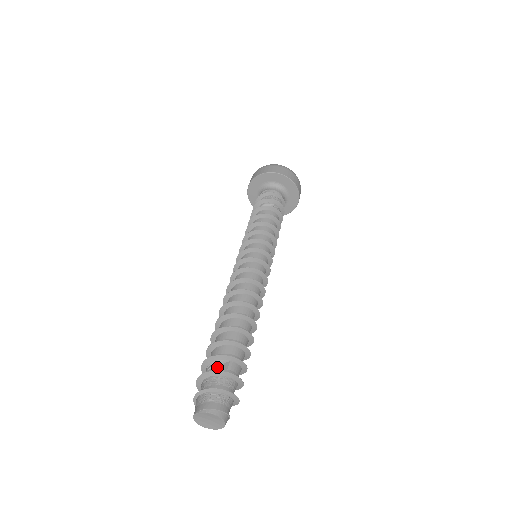
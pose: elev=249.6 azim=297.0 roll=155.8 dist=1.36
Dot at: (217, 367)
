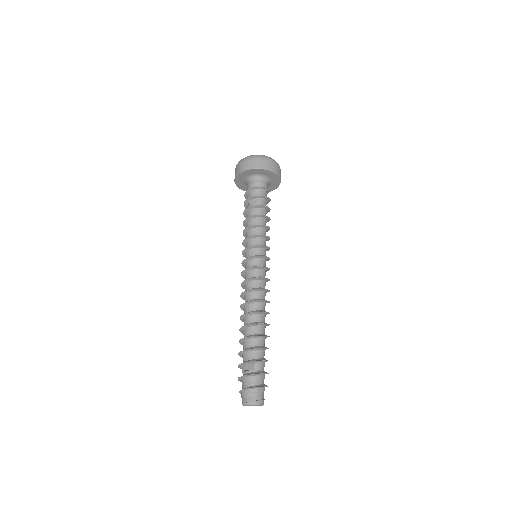
Dot at: (248, 368)
